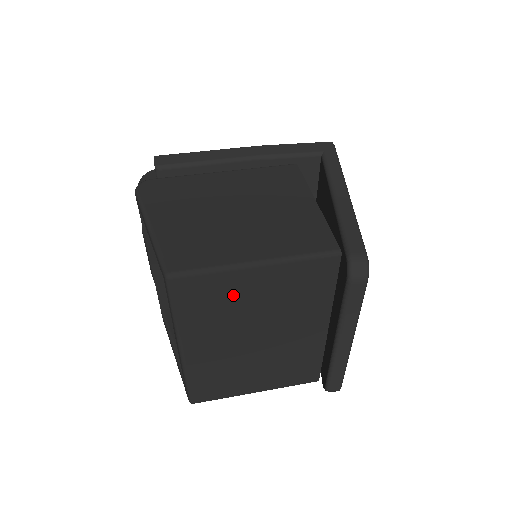
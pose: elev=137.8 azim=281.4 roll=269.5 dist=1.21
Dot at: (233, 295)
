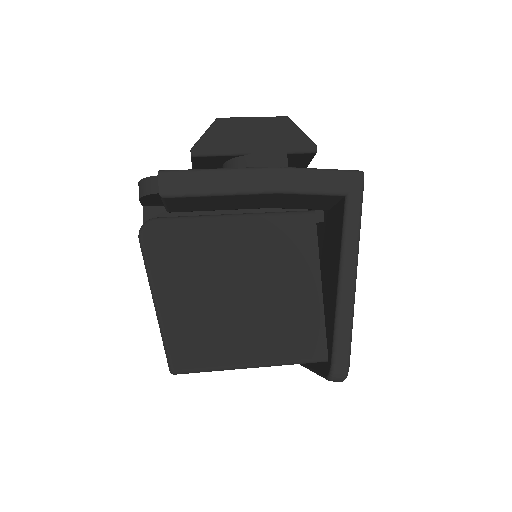
Dot at: occluded
